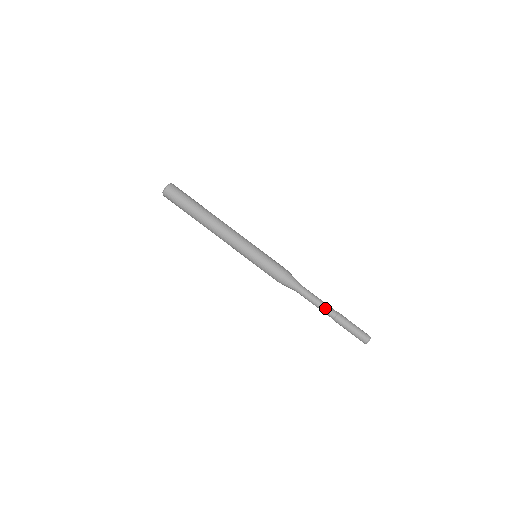
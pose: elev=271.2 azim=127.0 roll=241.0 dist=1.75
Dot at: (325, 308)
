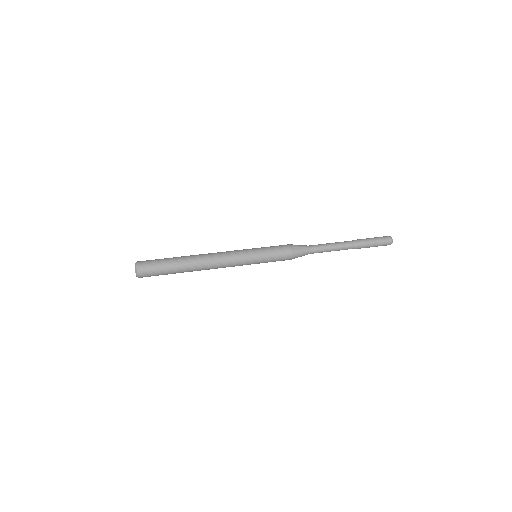
Dot at: (339, 242)
